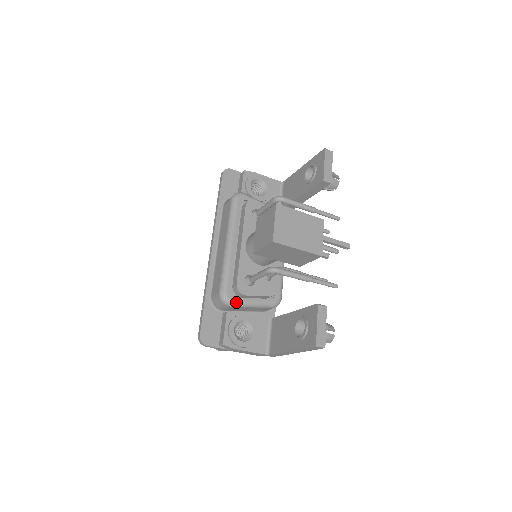
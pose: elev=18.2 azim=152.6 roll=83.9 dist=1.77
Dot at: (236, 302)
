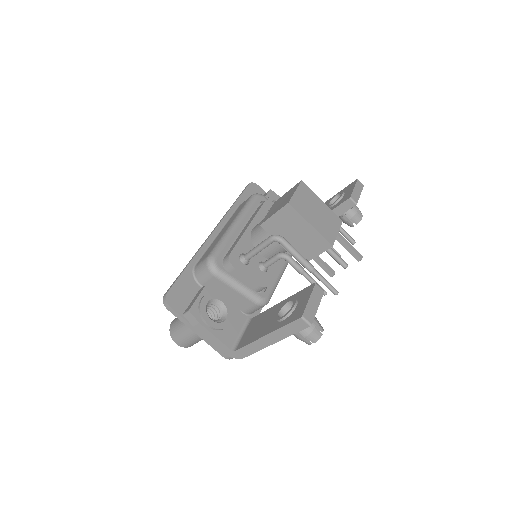
Dot at: (222, 272)
